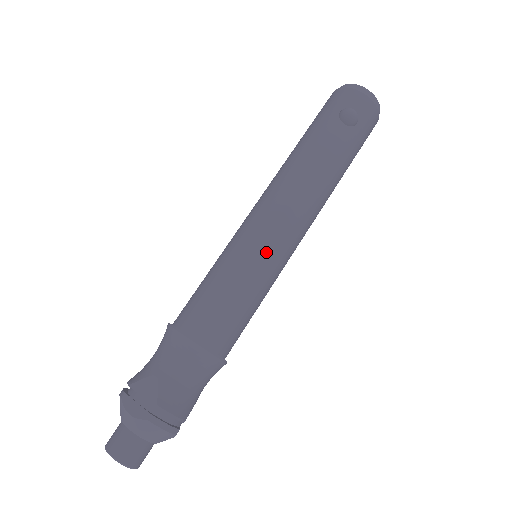
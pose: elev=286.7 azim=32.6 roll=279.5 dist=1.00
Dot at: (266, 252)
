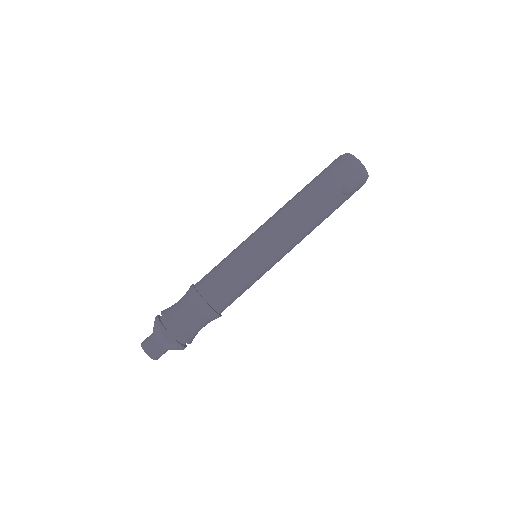
Dot at: (266, 265)
